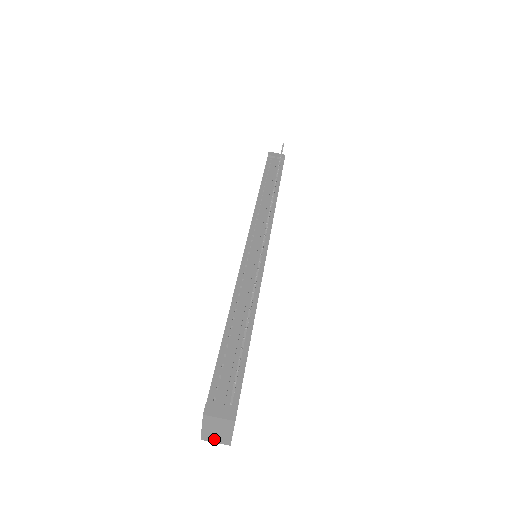
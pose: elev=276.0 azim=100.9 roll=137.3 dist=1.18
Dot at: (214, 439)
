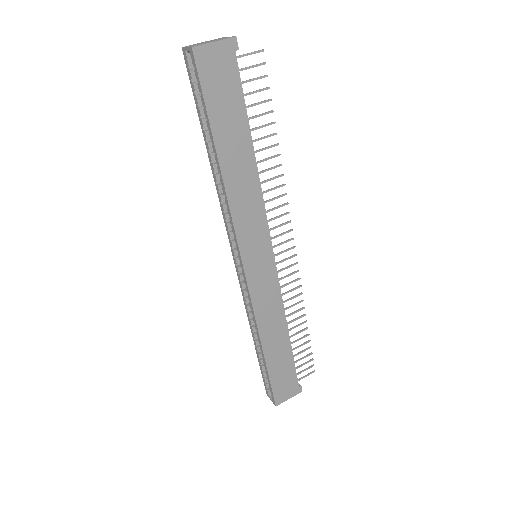
Dot at: occluded
